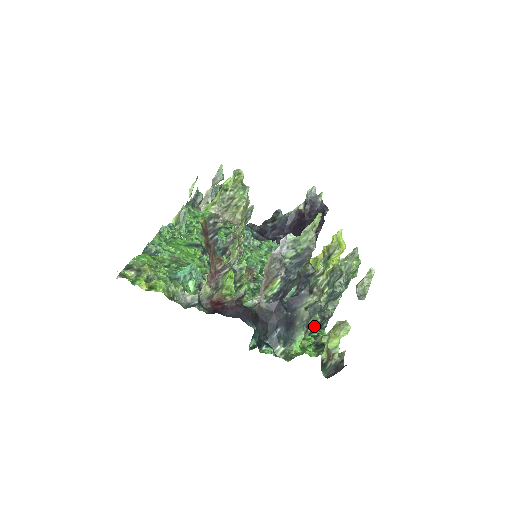
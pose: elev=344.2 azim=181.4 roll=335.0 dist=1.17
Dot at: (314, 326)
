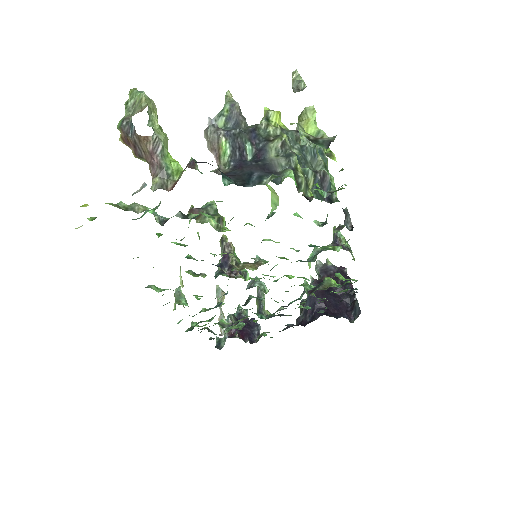
Dot at: (311, 184)
